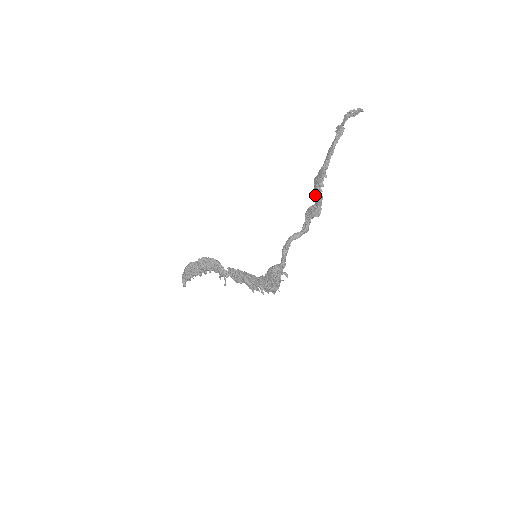
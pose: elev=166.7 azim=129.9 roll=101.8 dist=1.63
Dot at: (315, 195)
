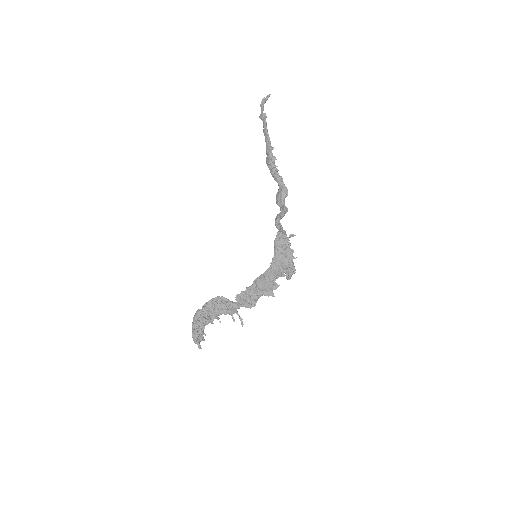
Dot at: (274, 179)
